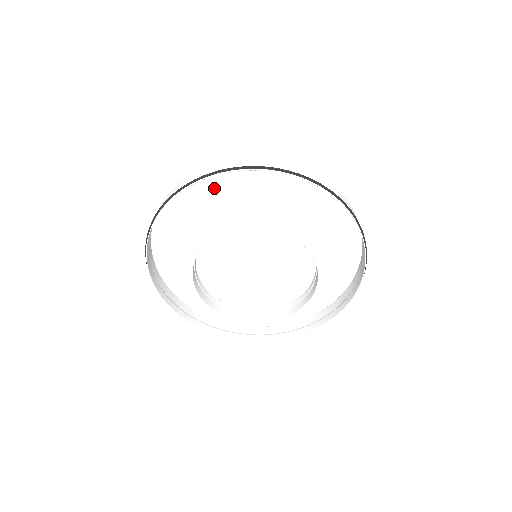
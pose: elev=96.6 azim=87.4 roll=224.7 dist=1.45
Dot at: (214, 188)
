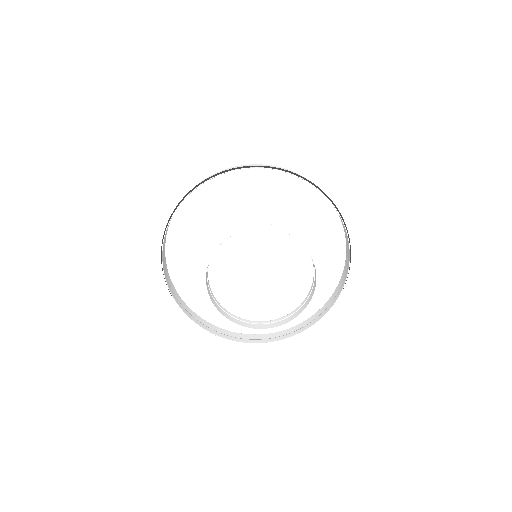
Dot at: (207, 201)
